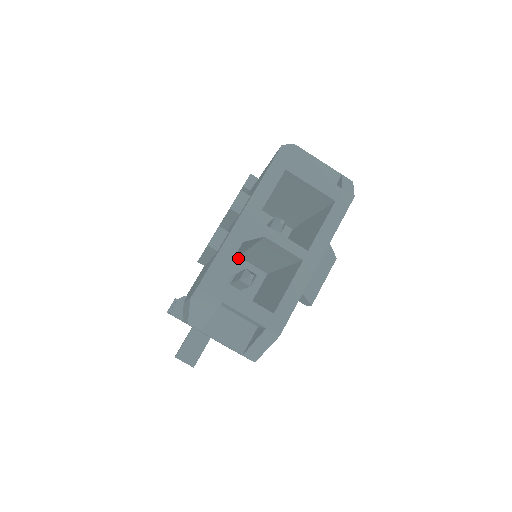
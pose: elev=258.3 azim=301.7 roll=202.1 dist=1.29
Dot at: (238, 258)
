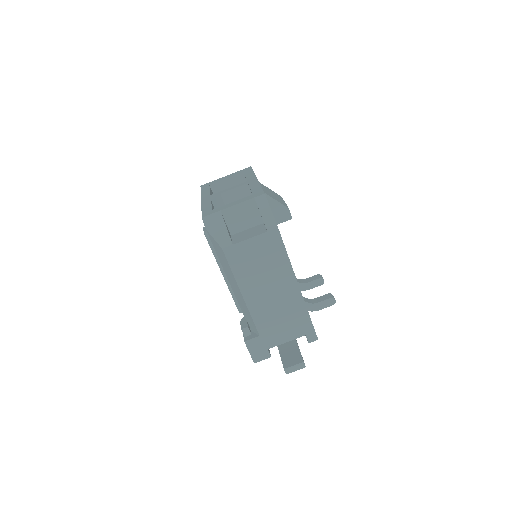
Dot at: occluded
